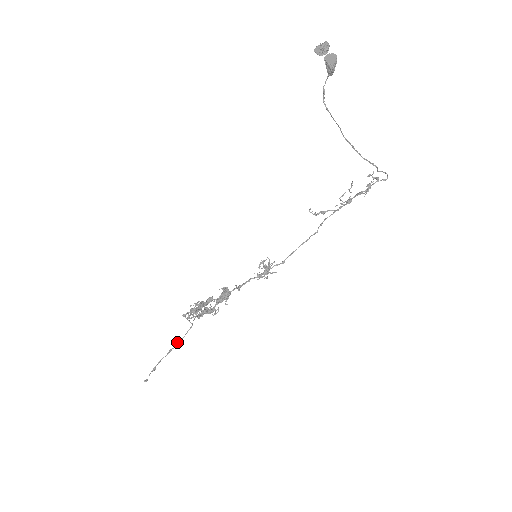
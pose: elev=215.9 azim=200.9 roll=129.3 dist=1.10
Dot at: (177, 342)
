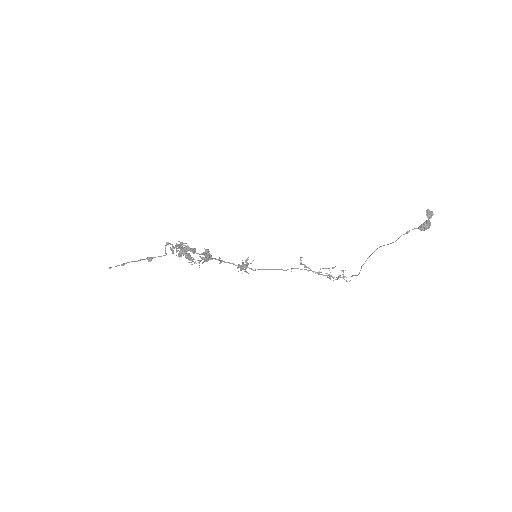
Dot at: (148, 257)
